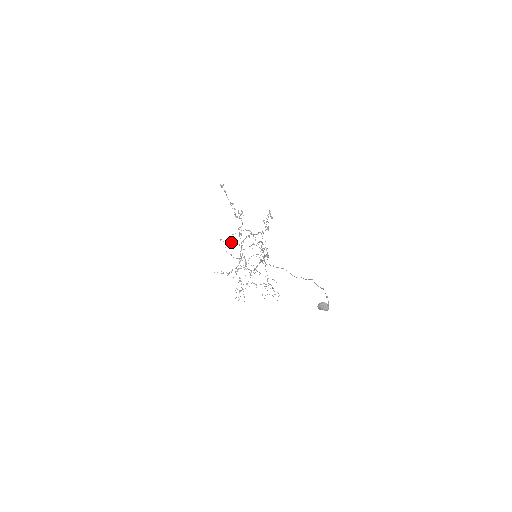
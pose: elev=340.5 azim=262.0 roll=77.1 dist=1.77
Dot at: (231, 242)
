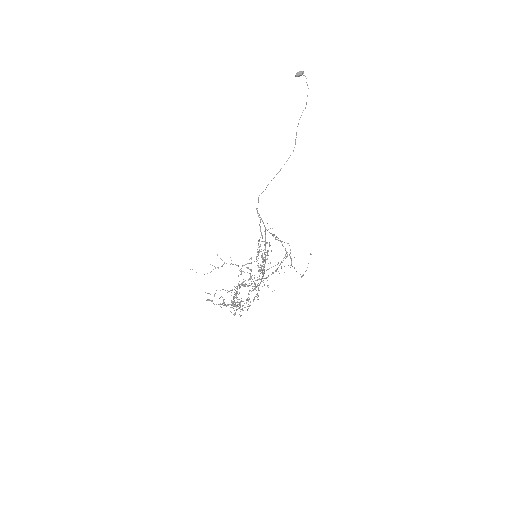
Dot at: occluded
